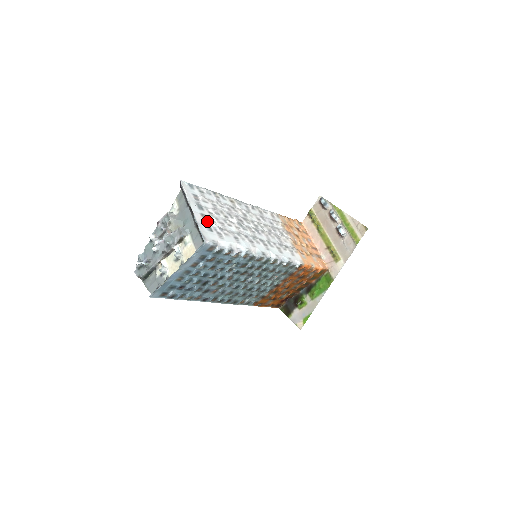
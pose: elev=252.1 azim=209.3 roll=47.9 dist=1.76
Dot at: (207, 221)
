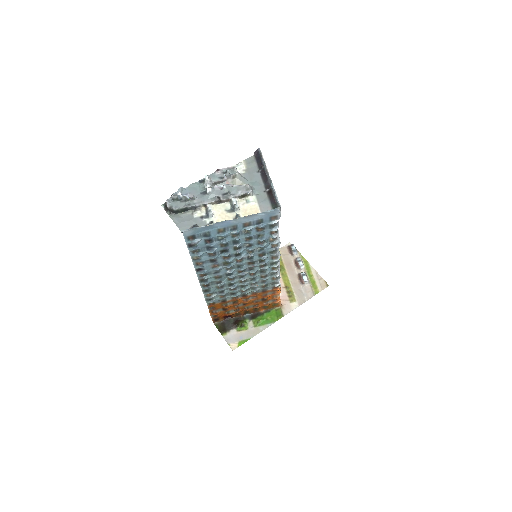
Dot at: occluded
